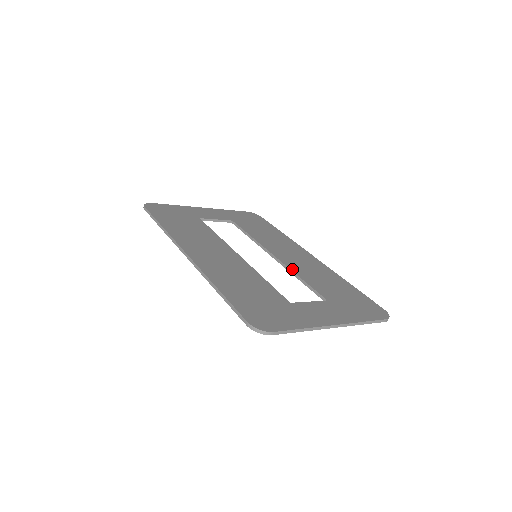
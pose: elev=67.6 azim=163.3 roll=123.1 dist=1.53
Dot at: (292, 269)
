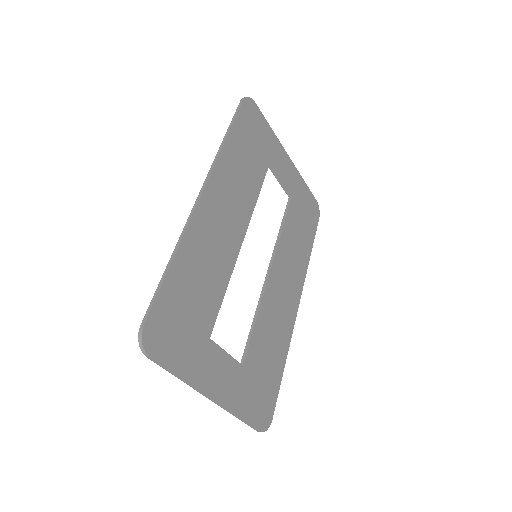
Dot at: (263, 302)
